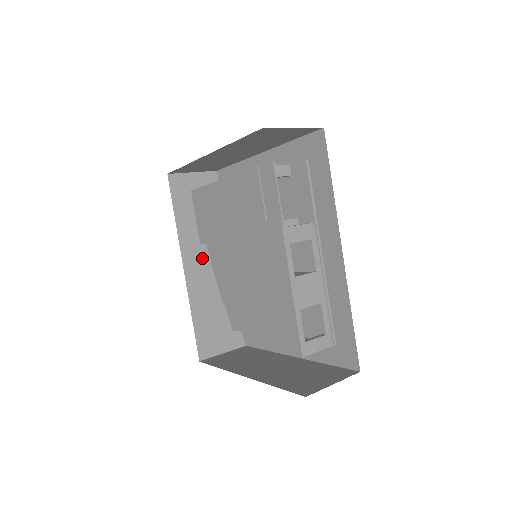
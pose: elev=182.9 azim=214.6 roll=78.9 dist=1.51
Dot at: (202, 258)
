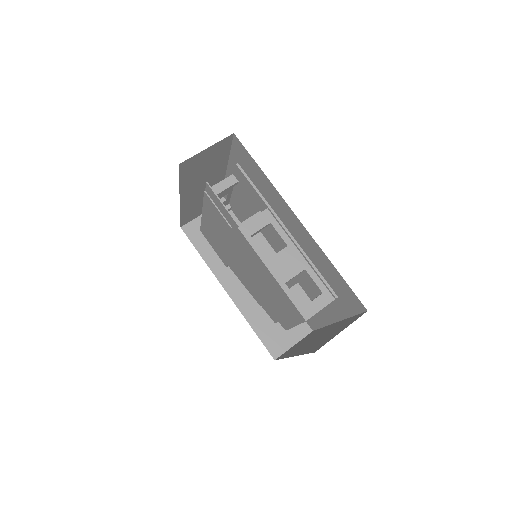
Dot at: occluded
